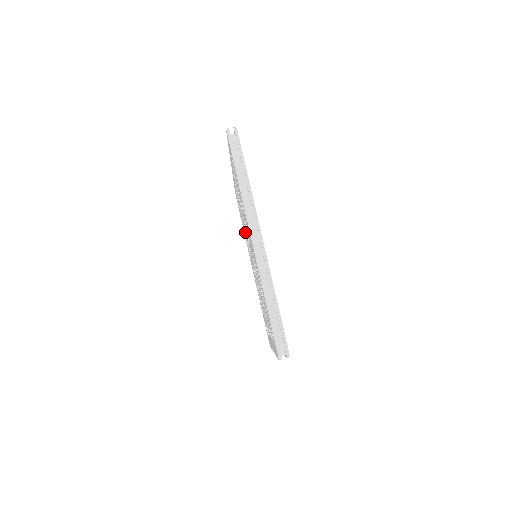
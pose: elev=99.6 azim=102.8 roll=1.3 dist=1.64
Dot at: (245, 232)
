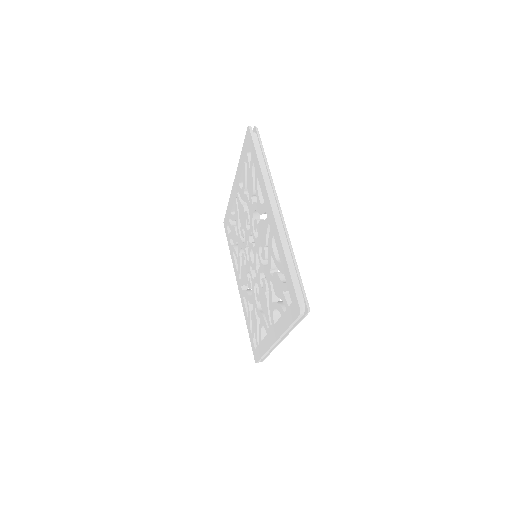
Dot at: (253, 295)
